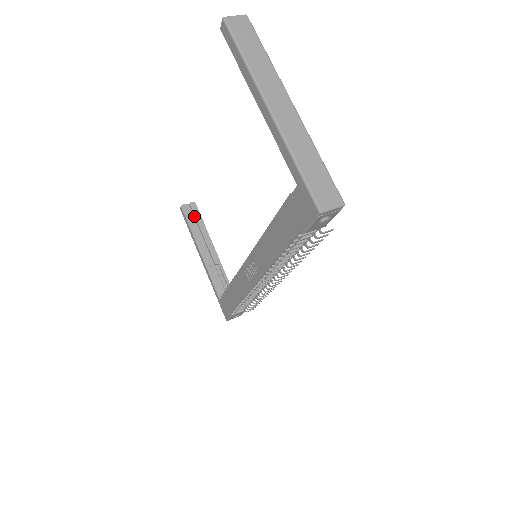
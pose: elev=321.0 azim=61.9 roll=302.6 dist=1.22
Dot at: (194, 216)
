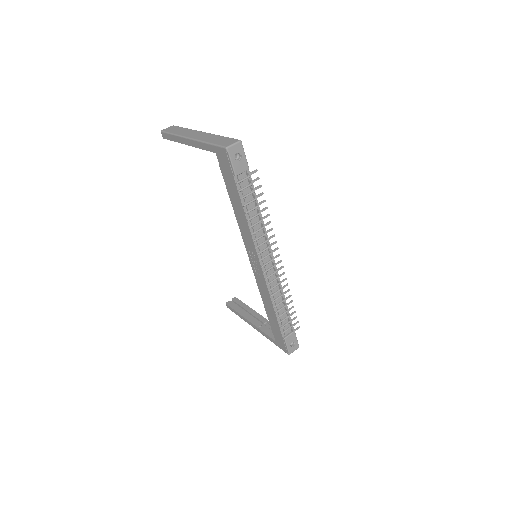
Dot at: (238, 305)
